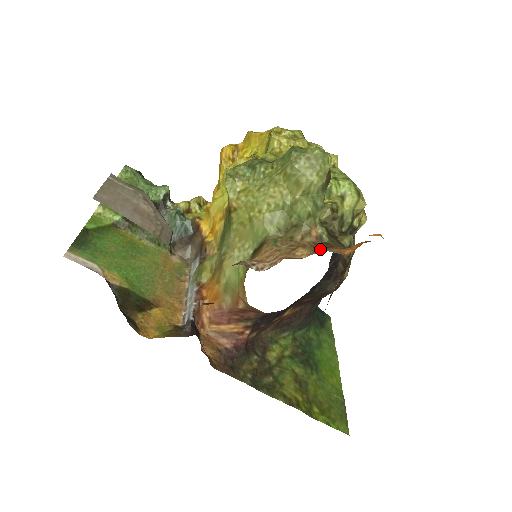
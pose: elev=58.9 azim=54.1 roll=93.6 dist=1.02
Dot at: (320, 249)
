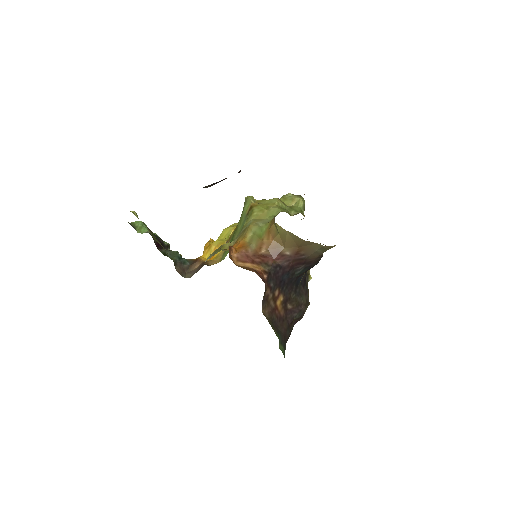
Dot at: occluded
